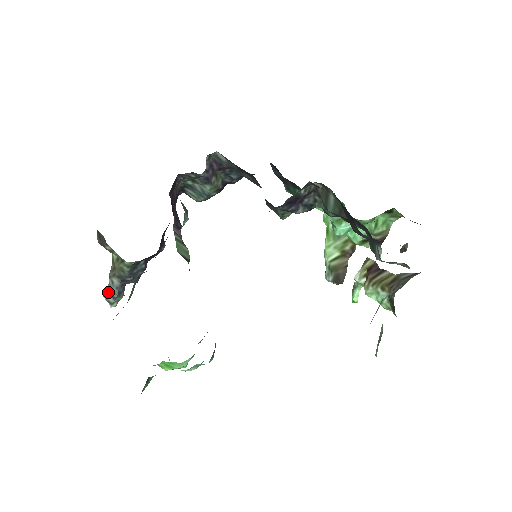
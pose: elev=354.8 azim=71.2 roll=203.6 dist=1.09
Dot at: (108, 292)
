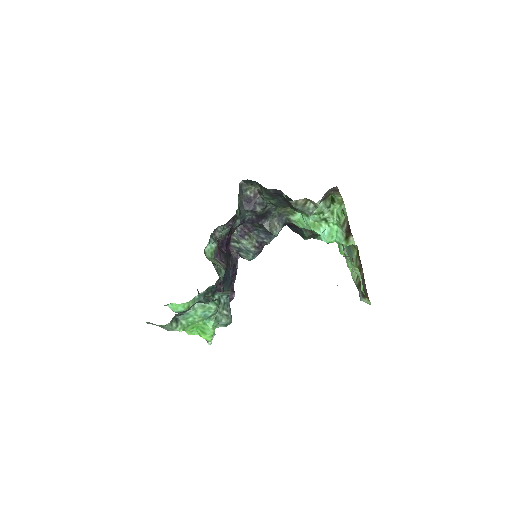
Dot at: occluded
